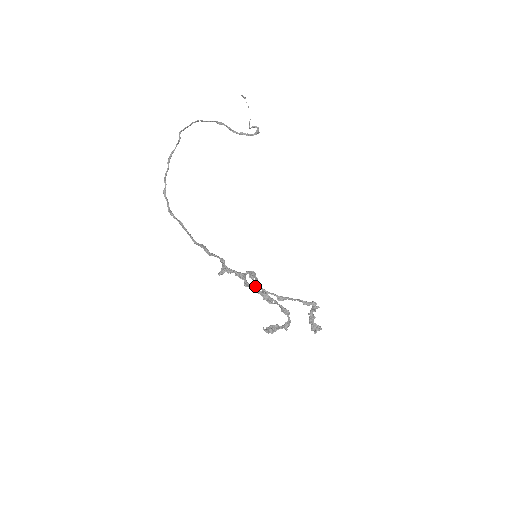
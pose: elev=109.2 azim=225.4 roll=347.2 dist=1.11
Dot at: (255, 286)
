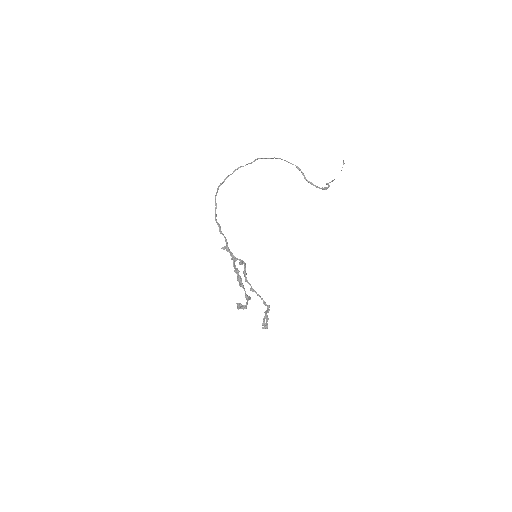
Dot at: (238, 270)
